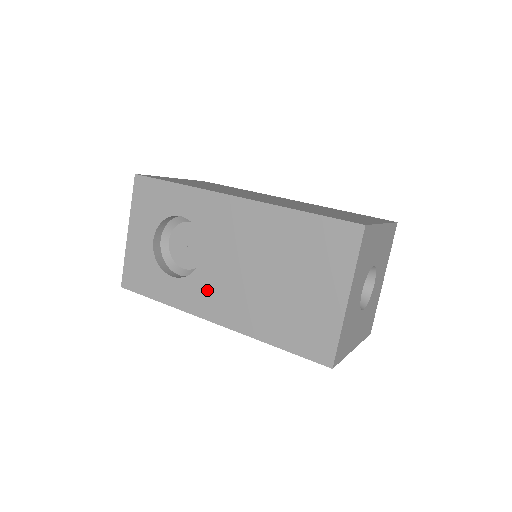
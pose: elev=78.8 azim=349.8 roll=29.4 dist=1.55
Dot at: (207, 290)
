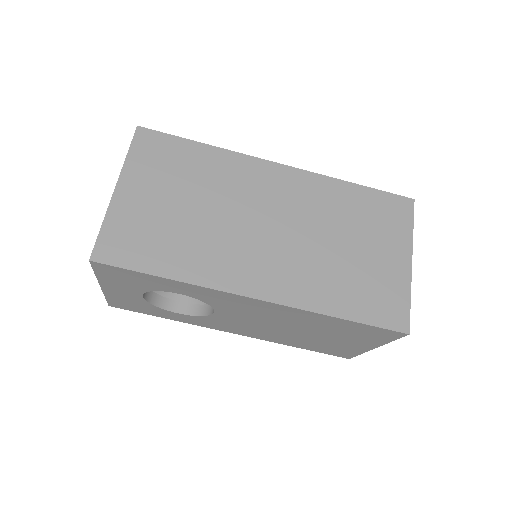
Dot at: (224, 324)
